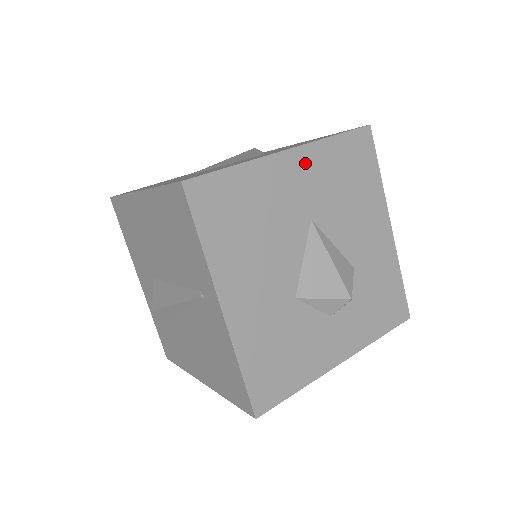
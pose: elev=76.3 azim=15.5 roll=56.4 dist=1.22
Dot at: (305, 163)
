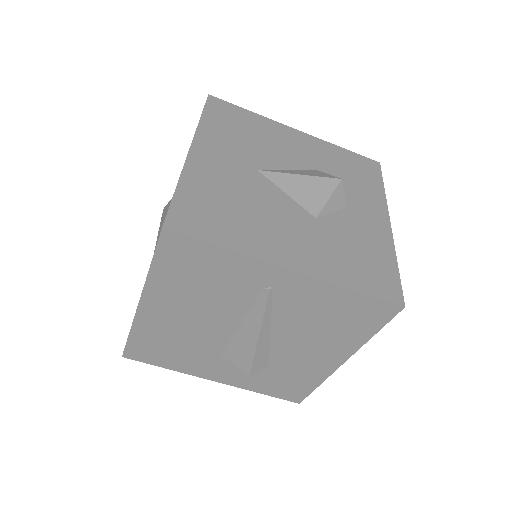
Dot at: (209, 146)
